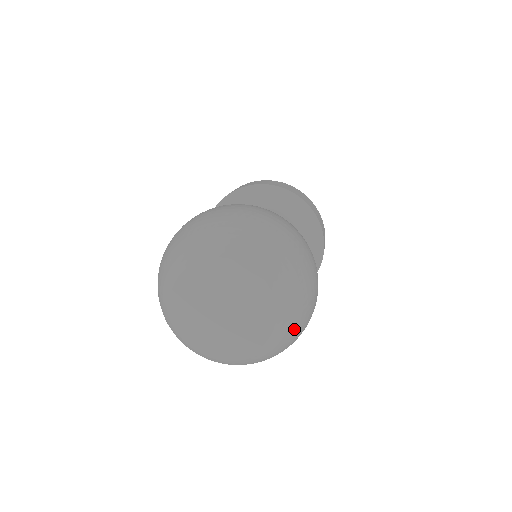
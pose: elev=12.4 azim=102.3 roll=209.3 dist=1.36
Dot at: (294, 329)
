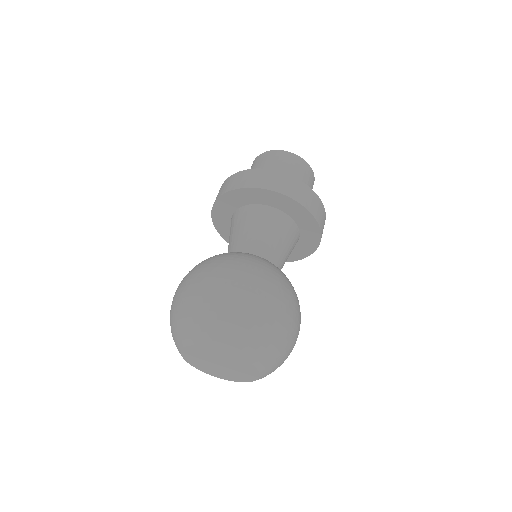
Dot at: (276, 355)
